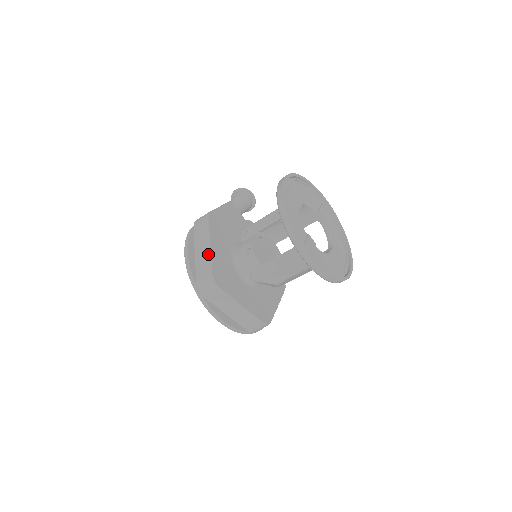
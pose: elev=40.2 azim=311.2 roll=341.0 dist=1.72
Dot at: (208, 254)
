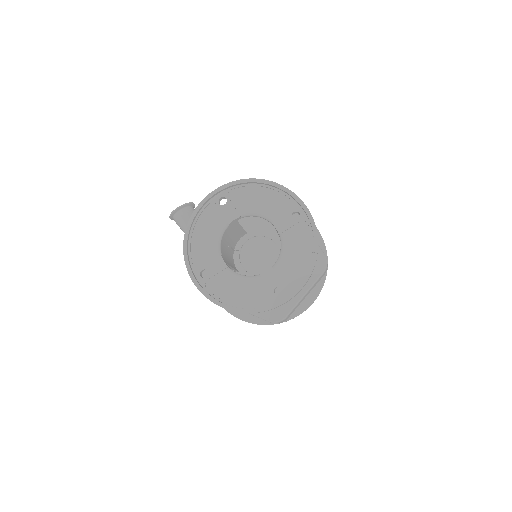
Dot at: occluded
